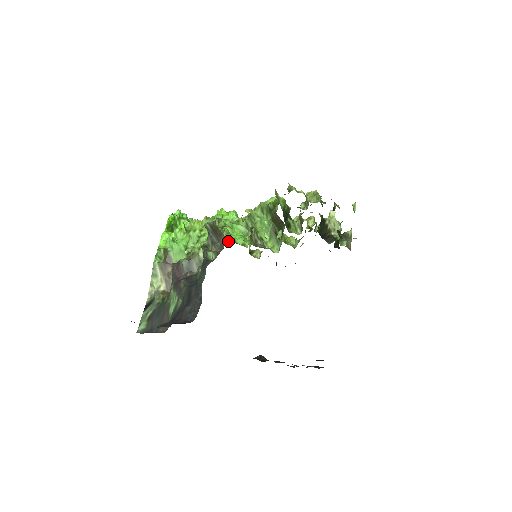
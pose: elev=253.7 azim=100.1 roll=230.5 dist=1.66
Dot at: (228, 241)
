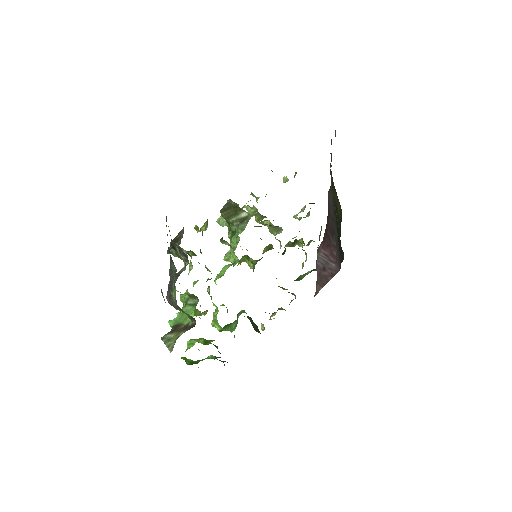
Dot at: occluded
